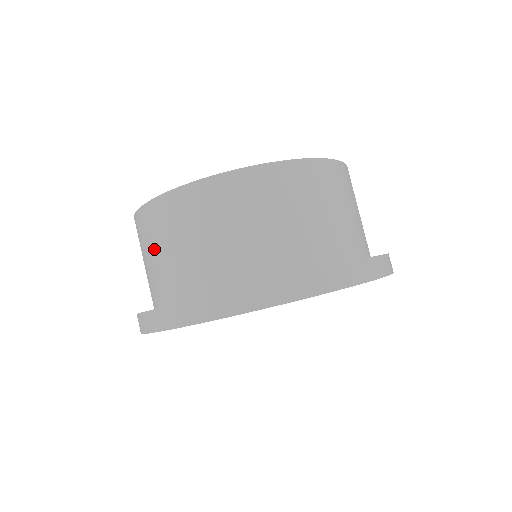
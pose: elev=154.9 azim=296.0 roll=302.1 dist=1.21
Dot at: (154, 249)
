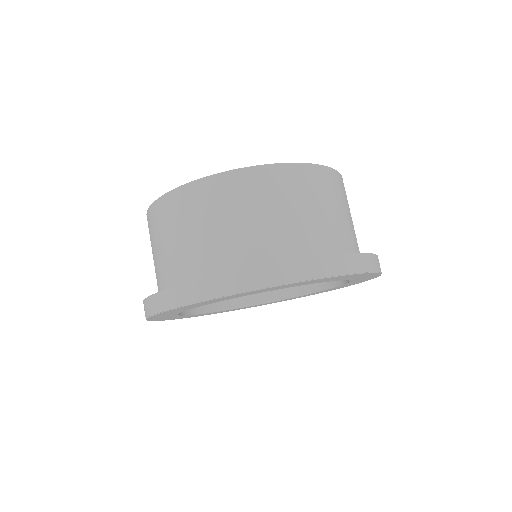
Dot at: (157, 244)
